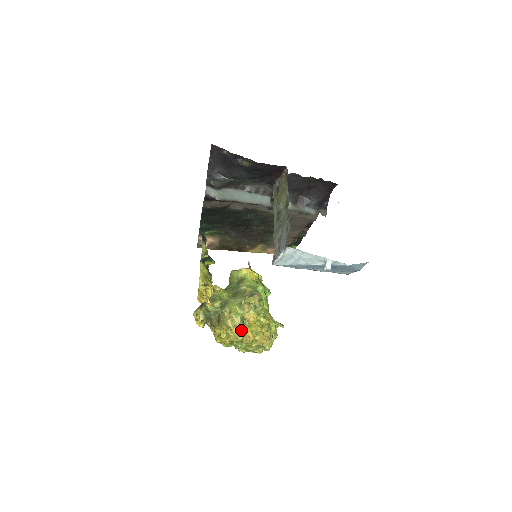
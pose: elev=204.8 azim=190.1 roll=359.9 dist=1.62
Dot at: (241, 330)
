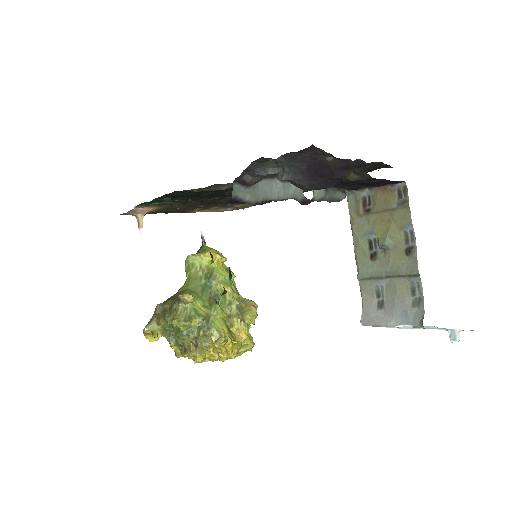
Dot at: occluded
